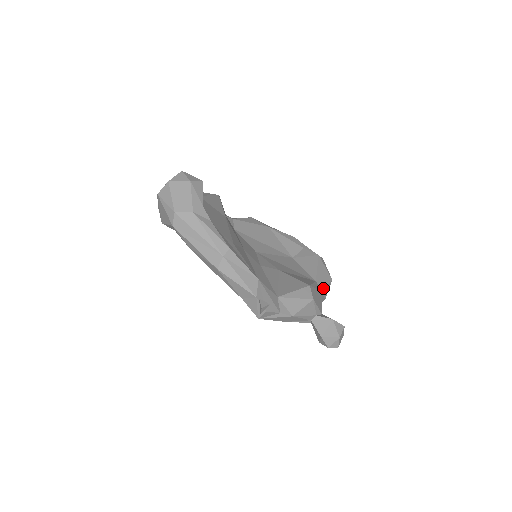
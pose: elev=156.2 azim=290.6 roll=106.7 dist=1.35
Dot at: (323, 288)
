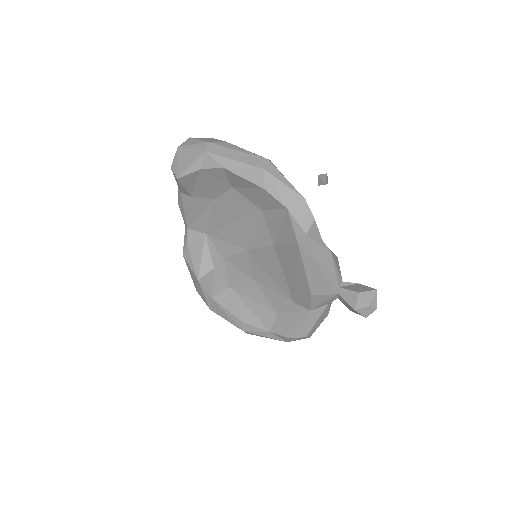
Dot at: occluded
